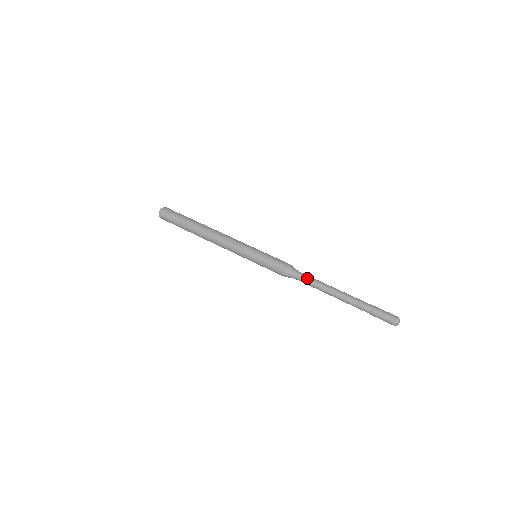
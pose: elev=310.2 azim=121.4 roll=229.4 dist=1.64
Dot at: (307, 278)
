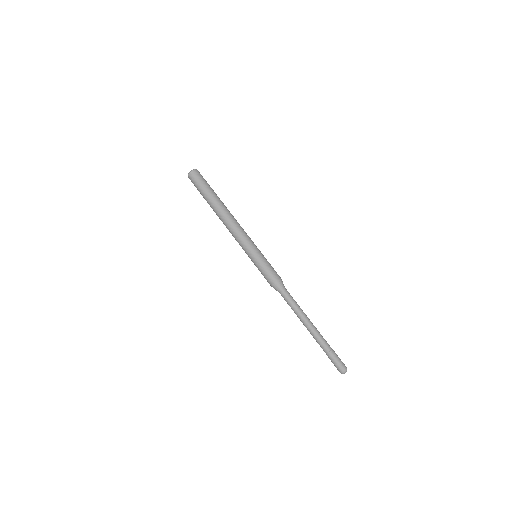
Dot at: (286, 301)
